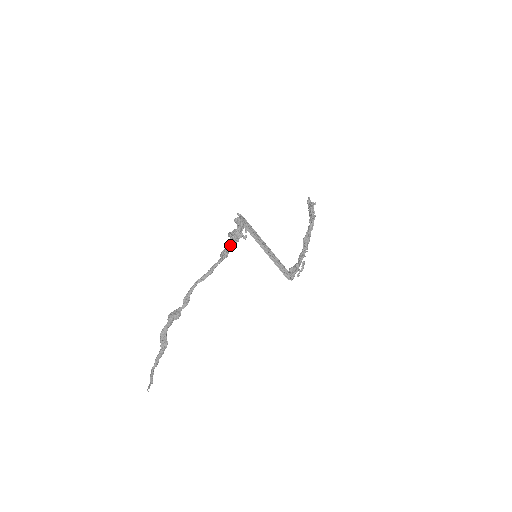
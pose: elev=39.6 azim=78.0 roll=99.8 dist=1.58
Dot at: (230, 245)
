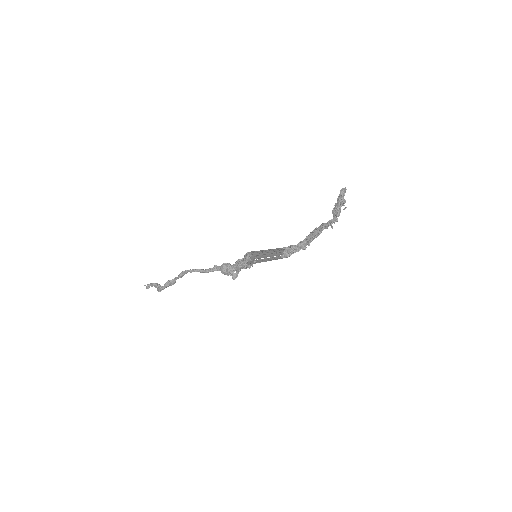
Dot at: (232, 272)
